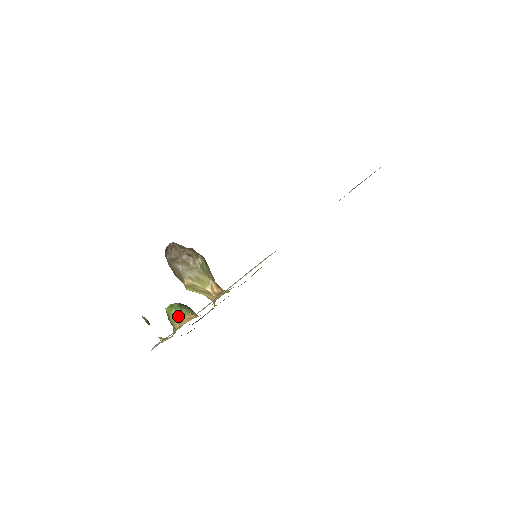
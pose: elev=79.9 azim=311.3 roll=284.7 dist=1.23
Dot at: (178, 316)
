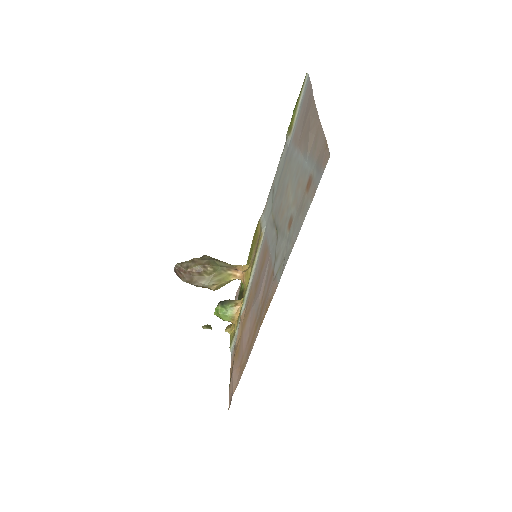
Dot at: (228, 316)
